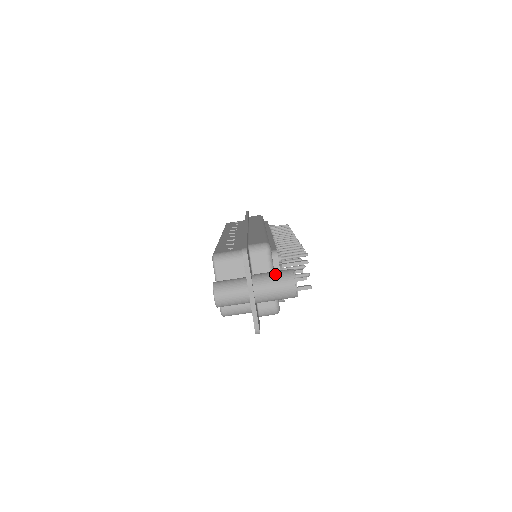
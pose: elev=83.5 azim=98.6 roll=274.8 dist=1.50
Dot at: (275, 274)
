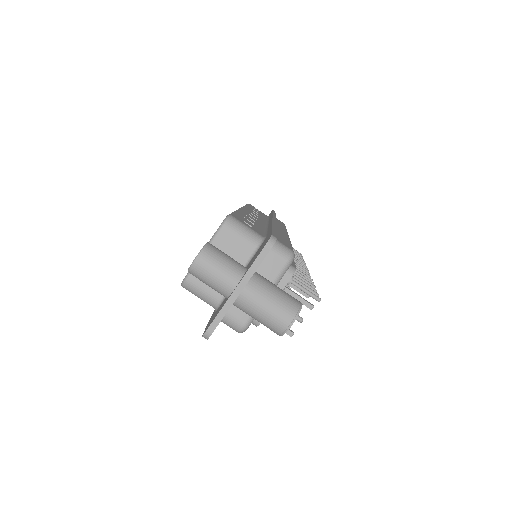
Dot at: (280, 292)
